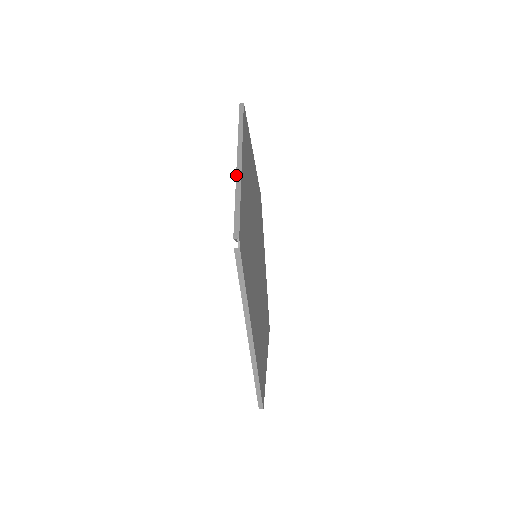
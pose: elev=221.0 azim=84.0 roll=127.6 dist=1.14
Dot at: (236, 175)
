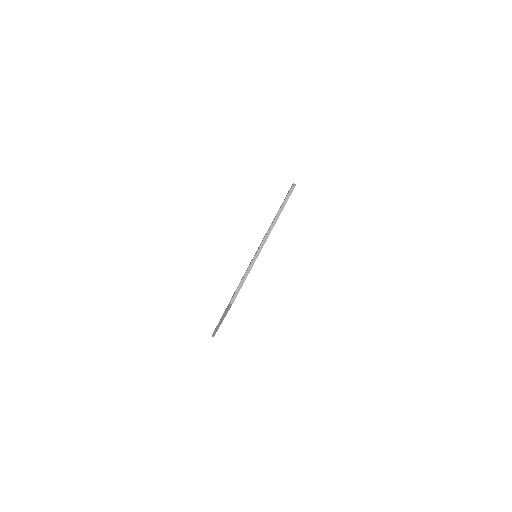
Dot at: occluded
